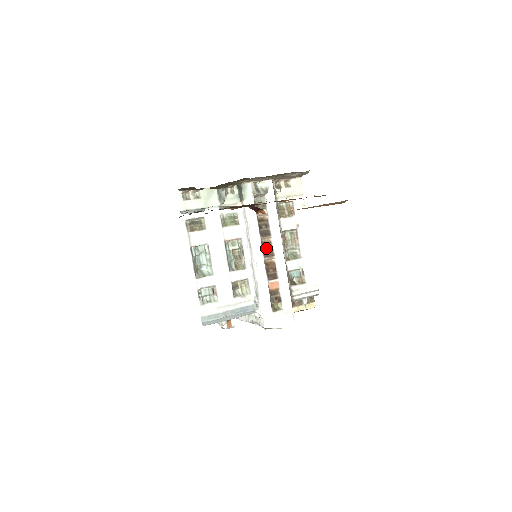
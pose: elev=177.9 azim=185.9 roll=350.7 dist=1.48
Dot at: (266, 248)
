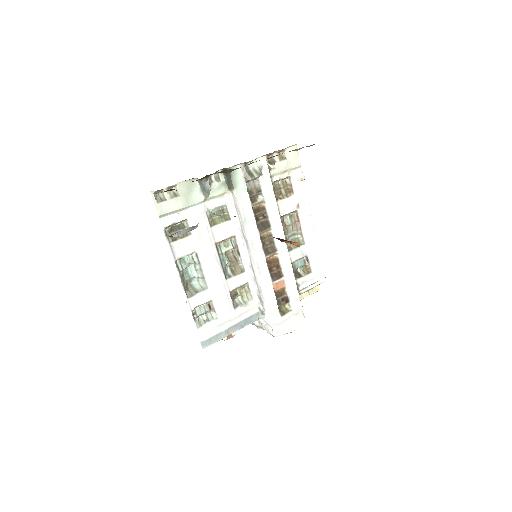
Dot at: (266, 243)
